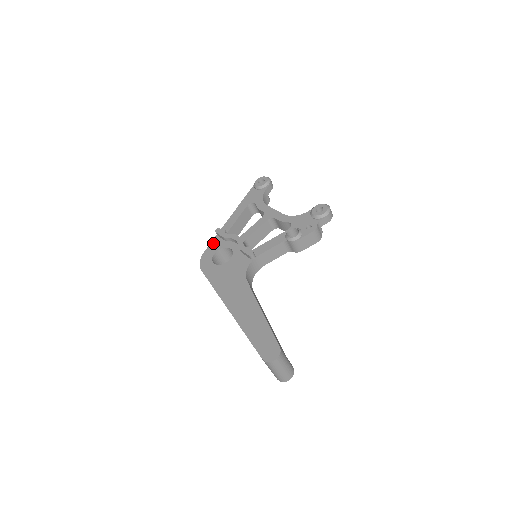
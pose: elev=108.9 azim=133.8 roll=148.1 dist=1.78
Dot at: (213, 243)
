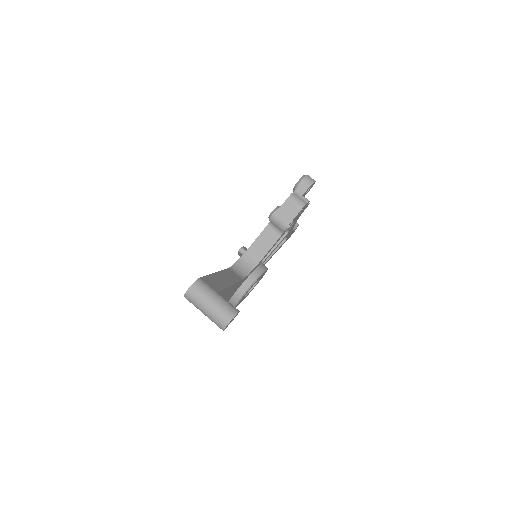
Dot at: occluded
